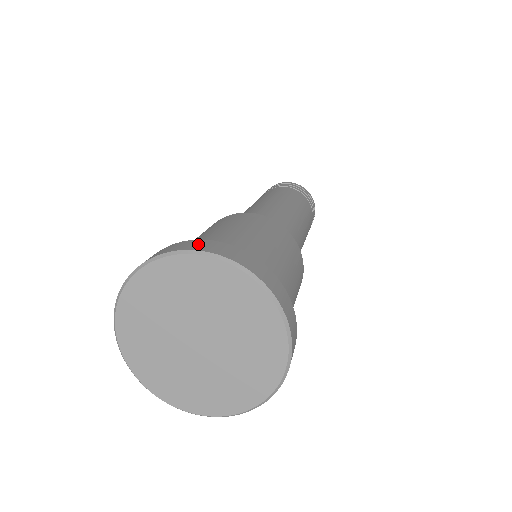
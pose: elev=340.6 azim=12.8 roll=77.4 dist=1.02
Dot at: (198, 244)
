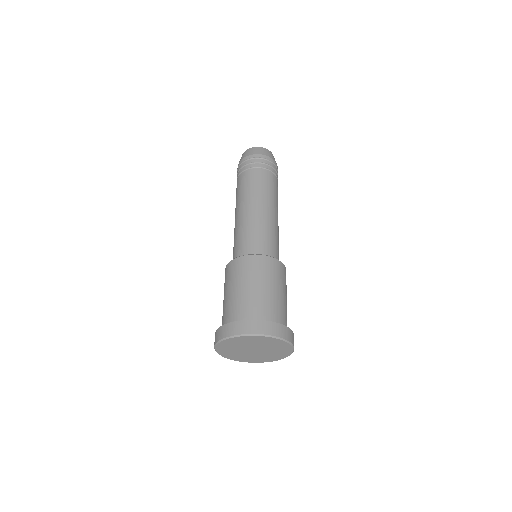
Dot at: (269, 328)
